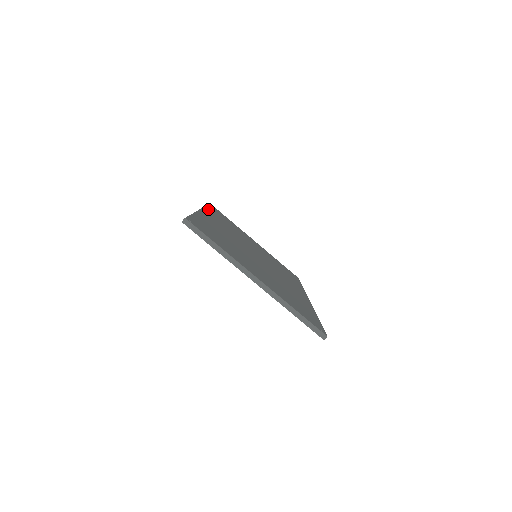
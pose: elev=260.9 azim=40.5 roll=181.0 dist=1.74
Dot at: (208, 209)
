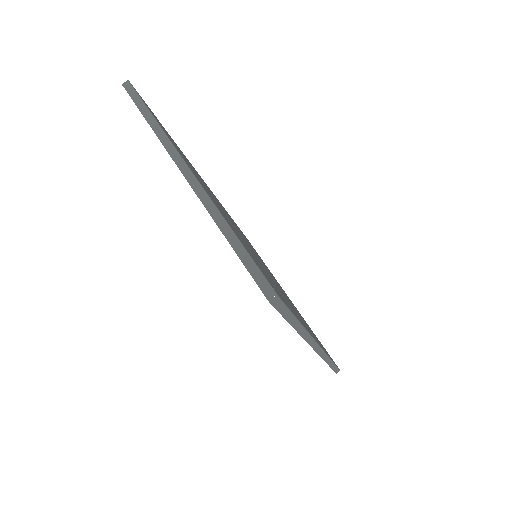
Dot at: occluded
